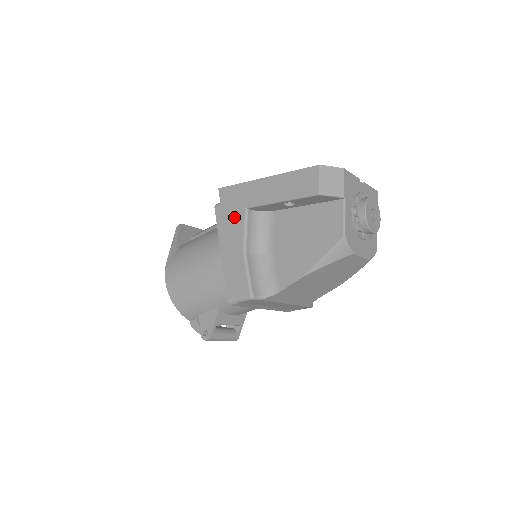
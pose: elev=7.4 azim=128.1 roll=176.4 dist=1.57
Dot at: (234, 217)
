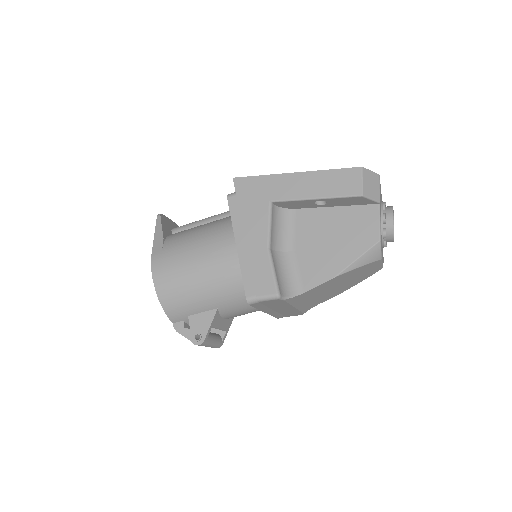
Dot at: (255, 210)
